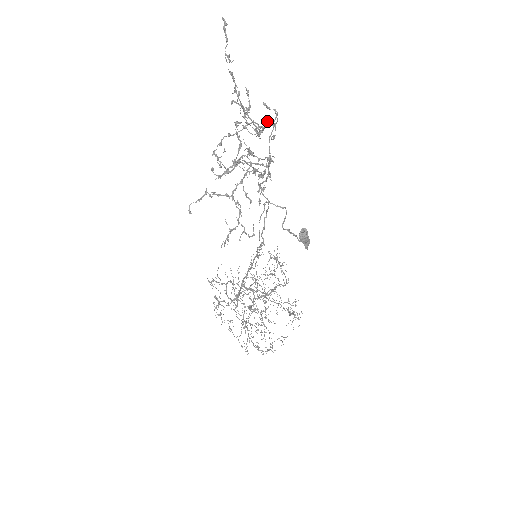
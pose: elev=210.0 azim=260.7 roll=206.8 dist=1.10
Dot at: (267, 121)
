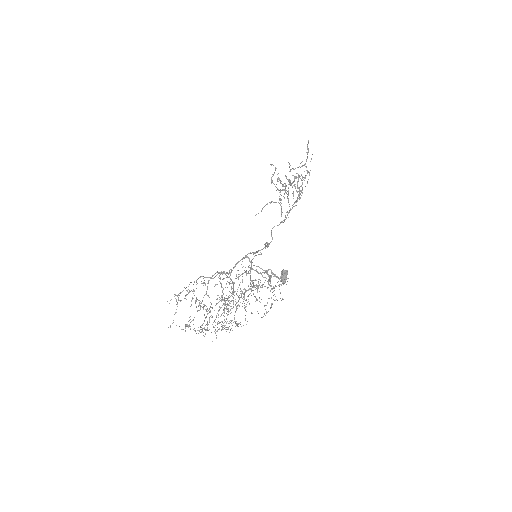
Dot at: (302, 187)
